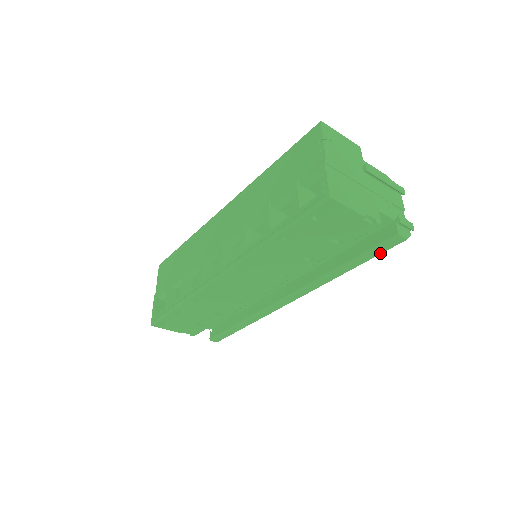
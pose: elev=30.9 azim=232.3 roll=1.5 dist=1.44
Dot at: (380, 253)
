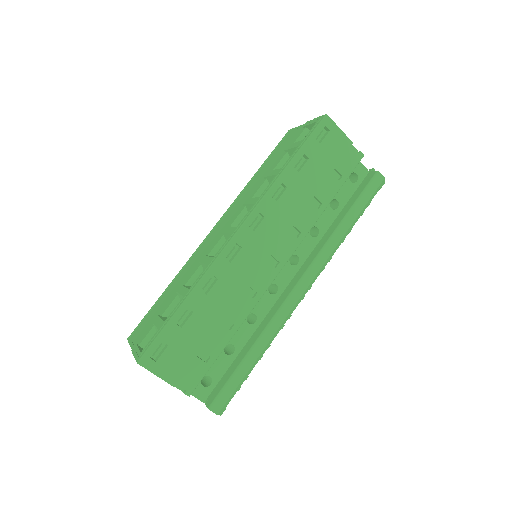
Dot at: (370, 198)
